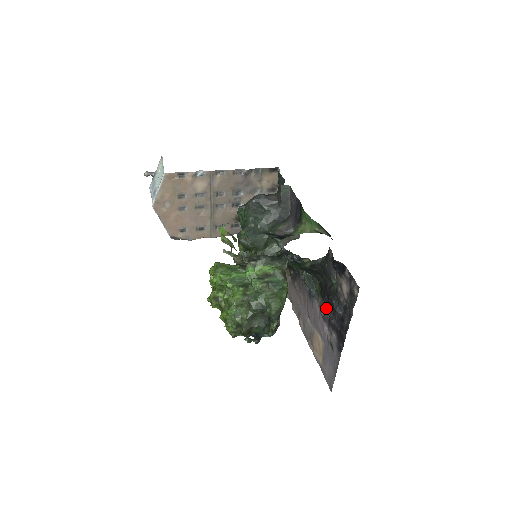
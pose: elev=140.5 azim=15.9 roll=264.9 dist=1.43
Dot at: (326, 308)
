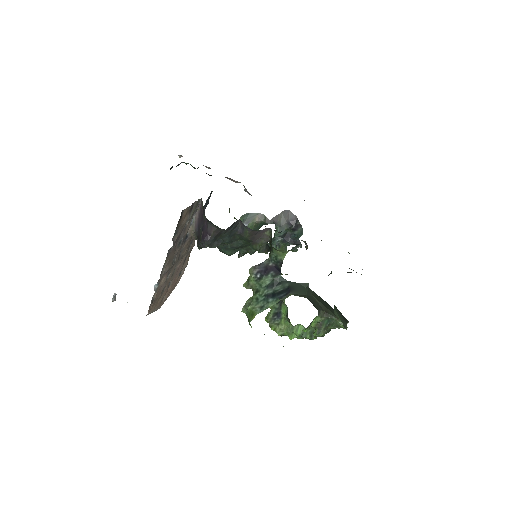
Dot at: occluded
